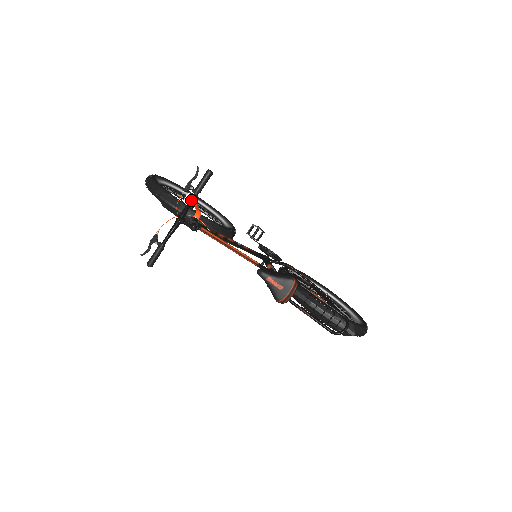
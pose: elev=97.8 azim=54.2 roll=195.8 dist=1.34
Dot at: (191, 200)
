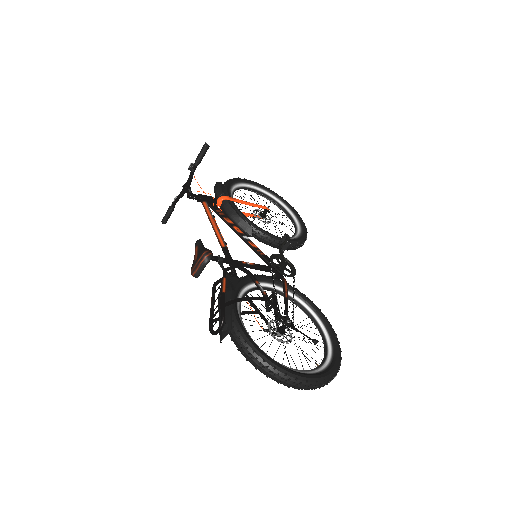
Dot at: (192, 169)
